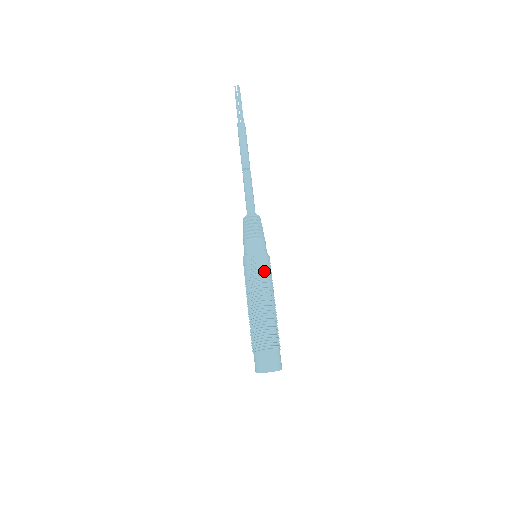
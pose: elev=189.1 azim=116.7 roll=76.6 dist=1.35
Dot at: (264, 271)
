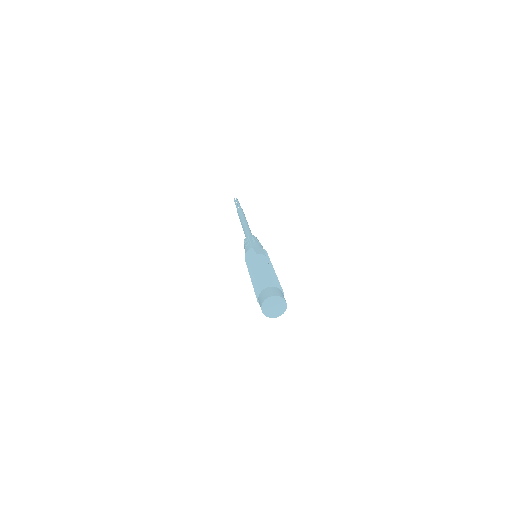
Dot at: (261, 255)
